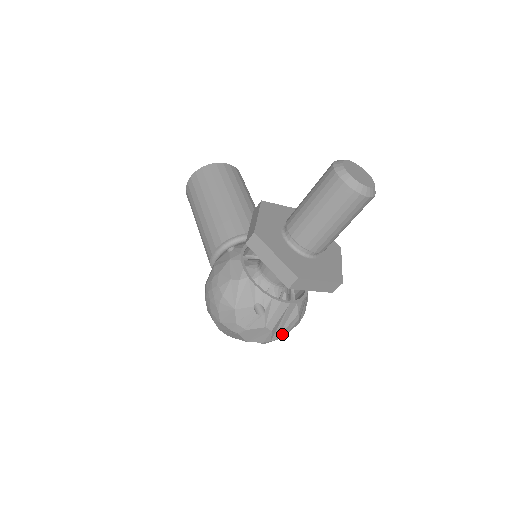
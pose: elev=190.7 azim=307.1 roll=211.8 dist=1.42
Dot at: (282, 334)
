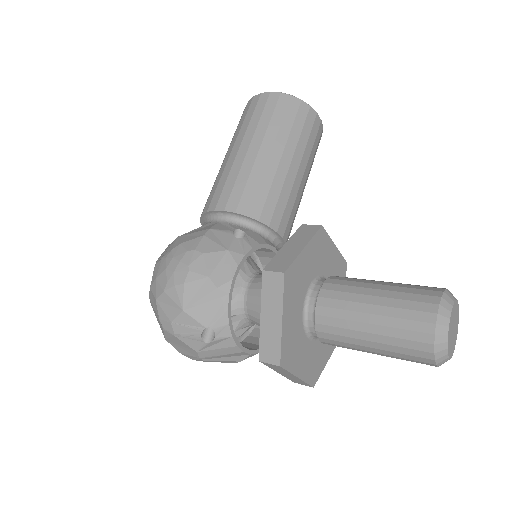
Dot at: (207, 360)
